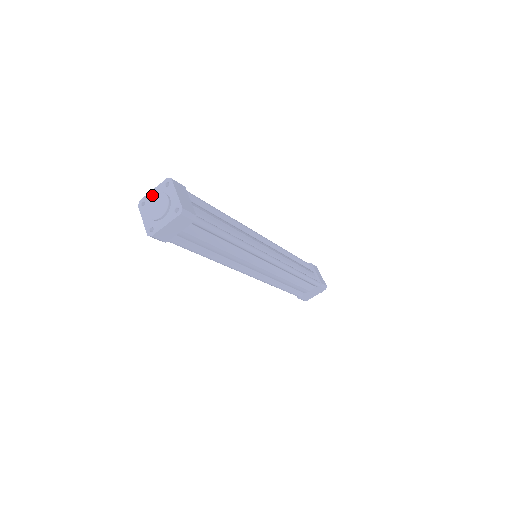
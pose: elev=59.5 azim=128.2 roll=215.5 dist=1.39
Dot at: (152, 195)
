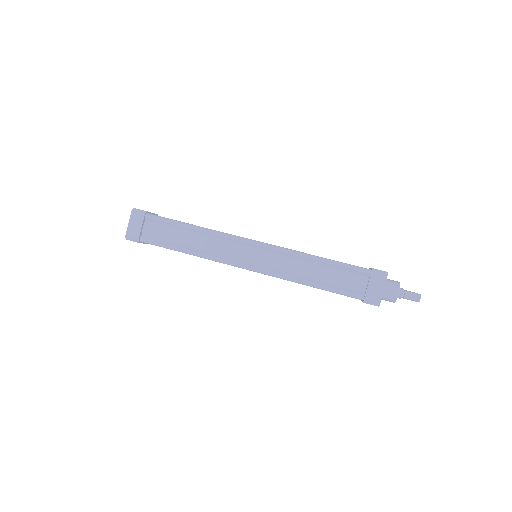
Dot at: occluded
